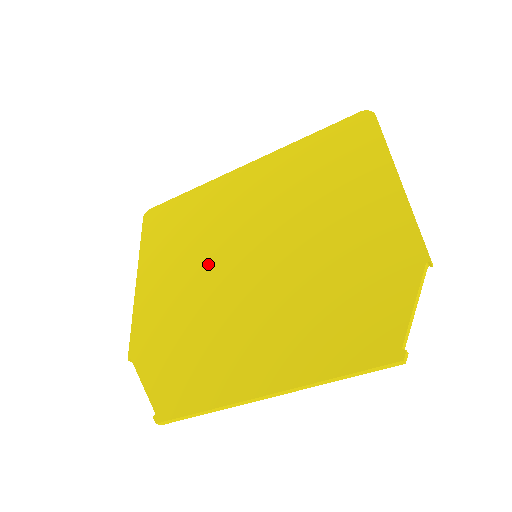
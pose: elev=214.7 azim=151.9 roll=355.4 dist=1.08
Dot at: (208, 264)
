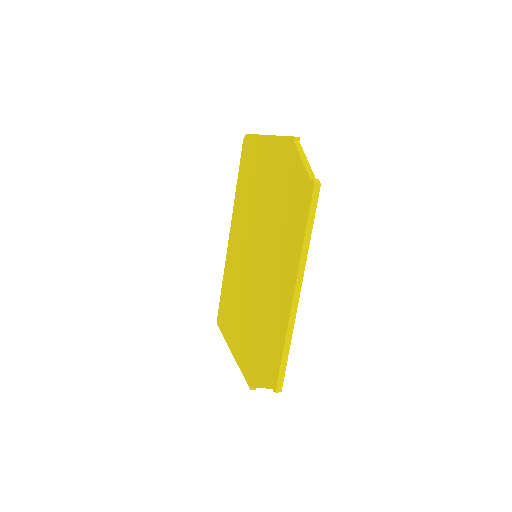
Dot at: (245, 293)
